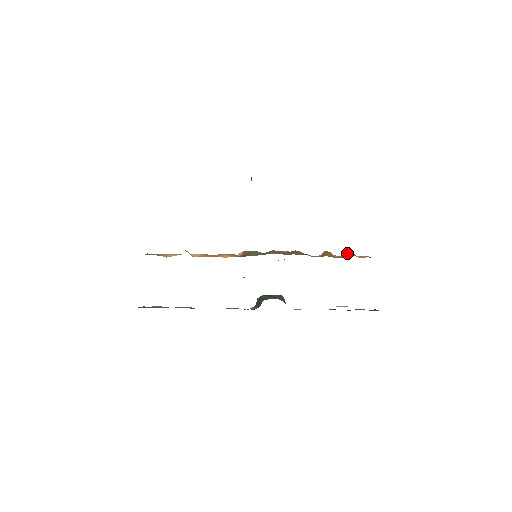
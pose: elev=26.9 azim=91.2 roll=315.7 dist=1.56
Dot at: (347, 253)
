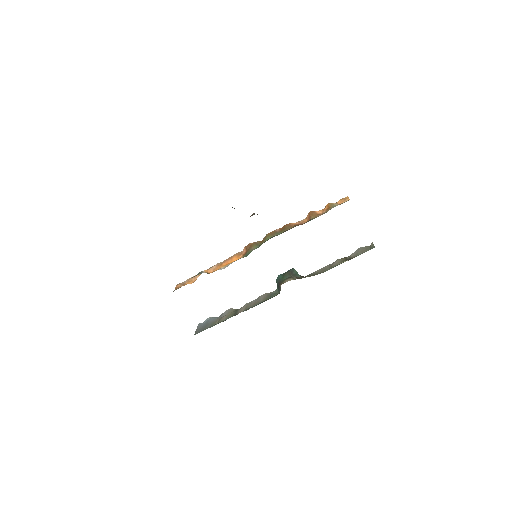
Dot at: (328, 205)
